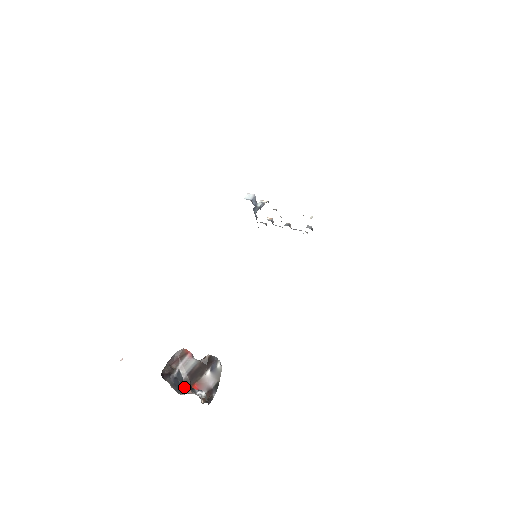
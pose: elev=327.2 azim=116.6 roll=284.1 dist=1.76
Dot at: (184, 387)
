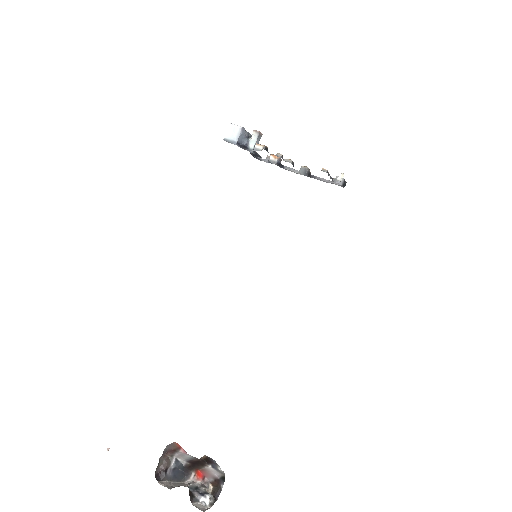
Dot at: (187, 472)
